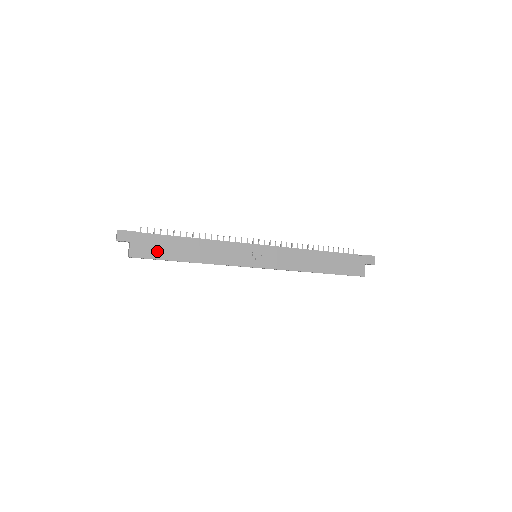
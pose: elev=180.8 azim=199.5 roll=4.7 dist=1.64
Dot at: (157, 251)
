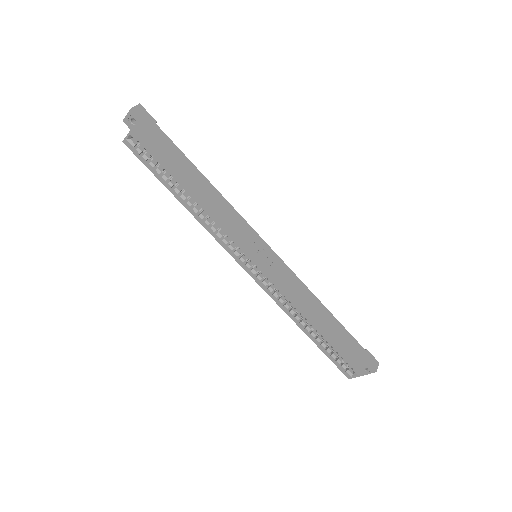
Dot at: (164, 152)
